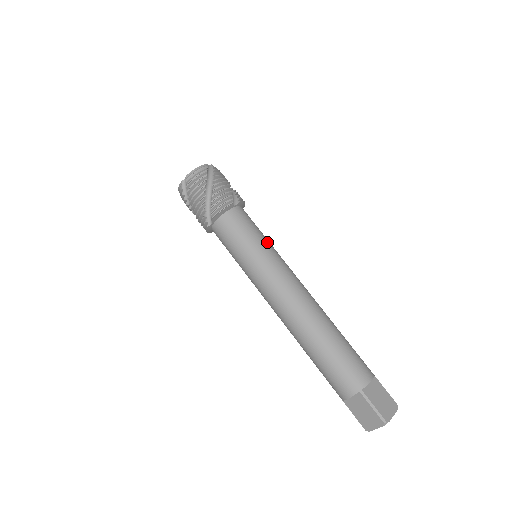
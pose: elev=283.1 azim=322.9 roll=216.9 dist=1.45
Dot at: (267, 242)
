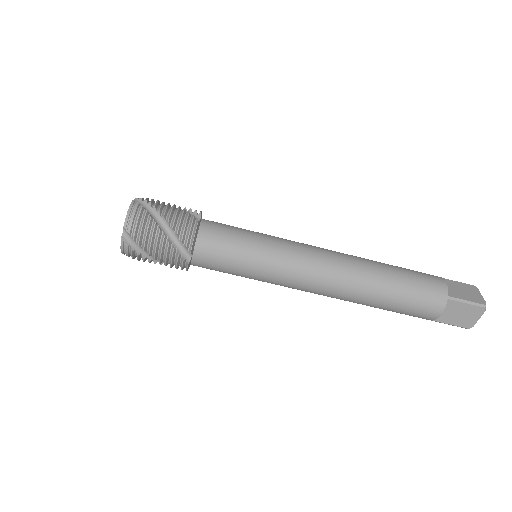
Dot at: (259, 233)
